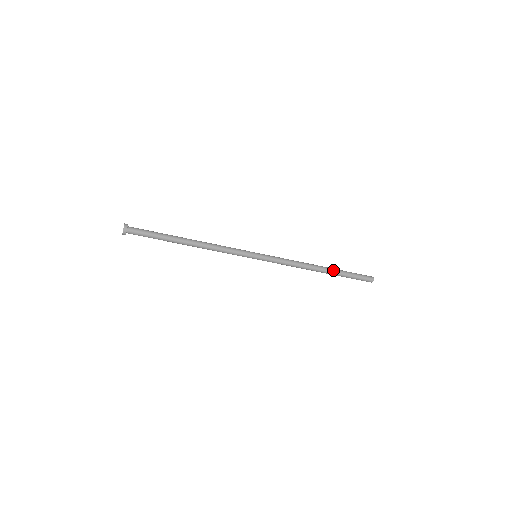
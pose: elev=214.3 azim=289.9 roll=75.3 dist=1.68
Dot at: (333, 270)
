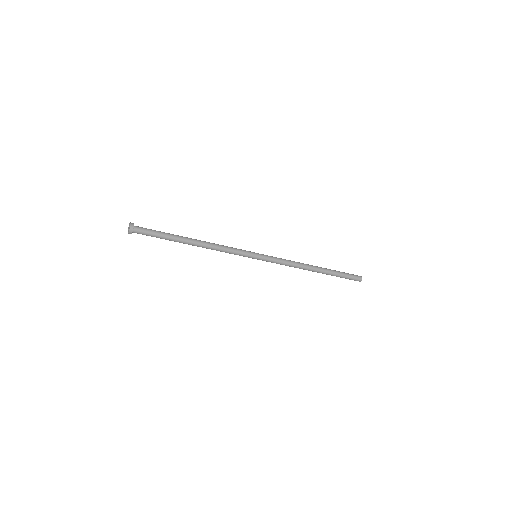
Dot at: (326, 273)
